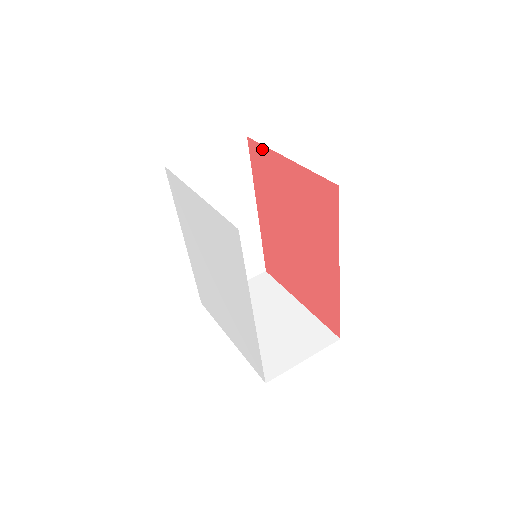
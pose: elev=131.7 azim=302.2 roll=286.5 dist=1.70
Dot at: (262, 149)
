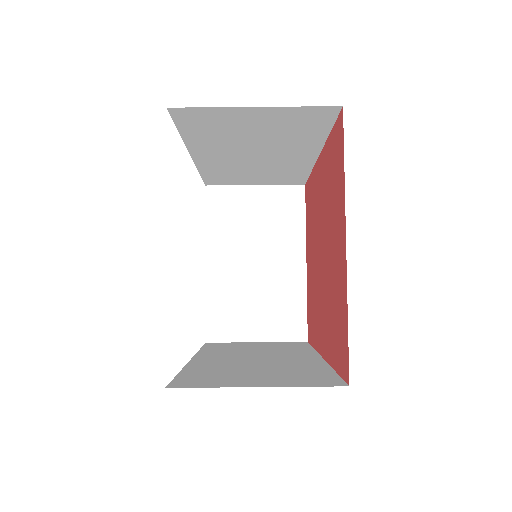
Dot at: (342, 162)
